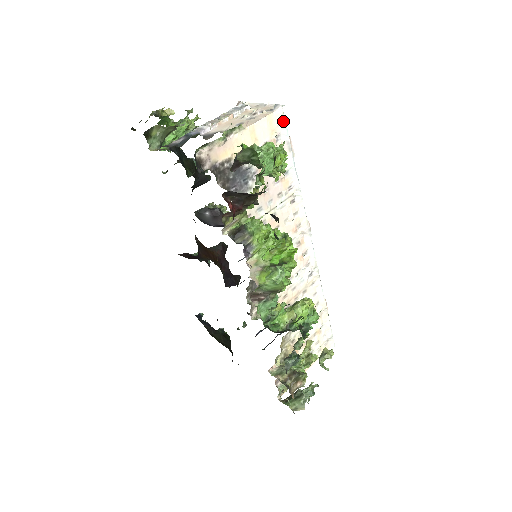
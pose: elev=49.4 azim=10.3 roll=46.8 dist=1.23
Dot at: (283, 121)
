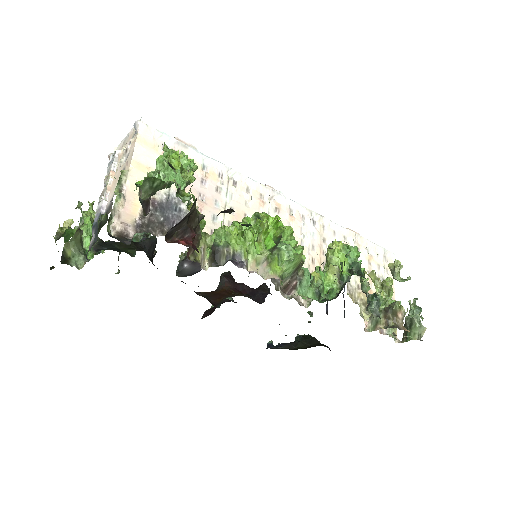
Dot at: (154, 131)
